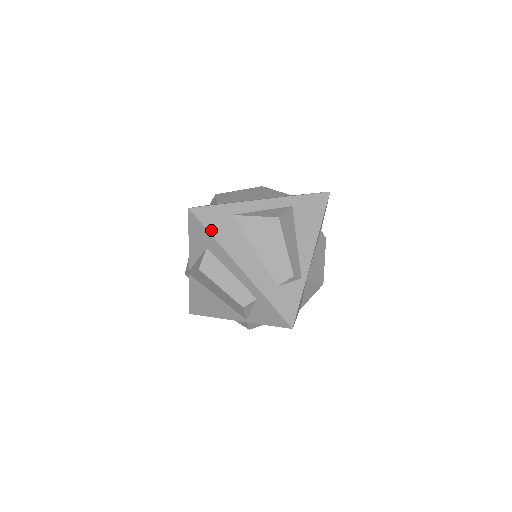
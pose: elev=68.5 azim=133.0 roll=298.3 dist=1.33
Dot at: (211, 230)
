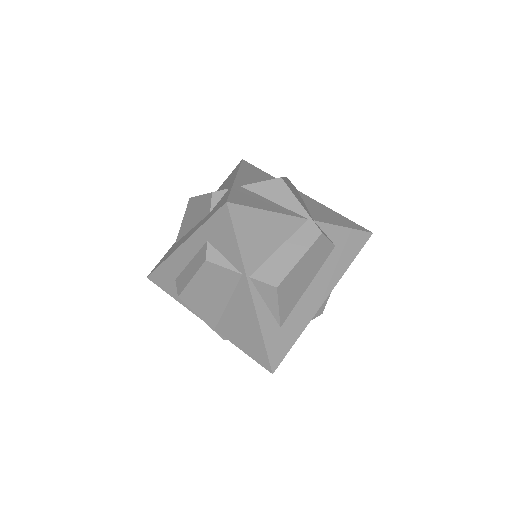
Dot at: (160, 264)
